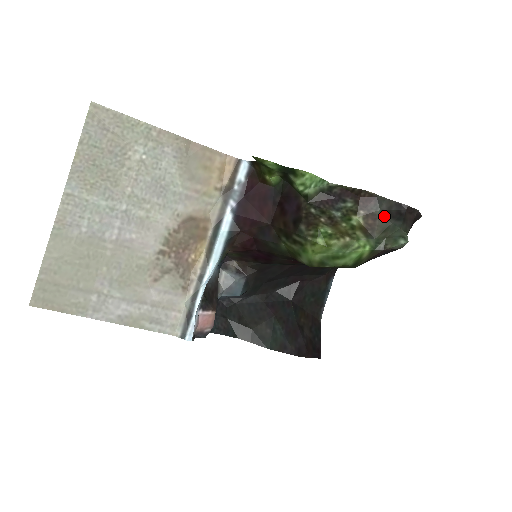
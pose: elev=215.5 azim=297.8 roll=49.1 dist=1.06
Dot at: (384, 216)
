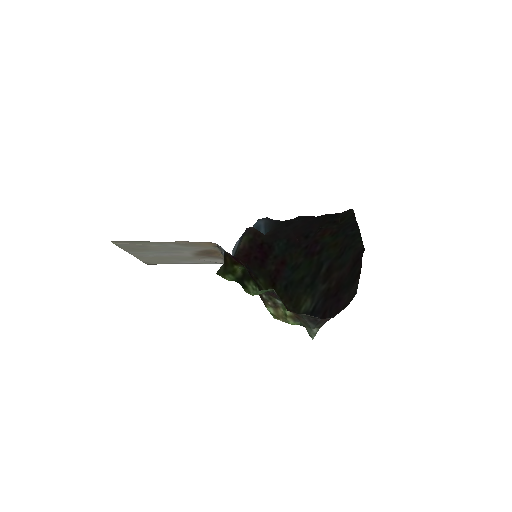
Dot at: (304, 319)
